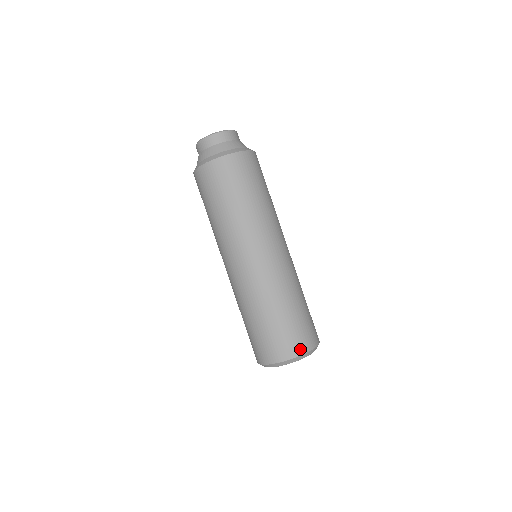
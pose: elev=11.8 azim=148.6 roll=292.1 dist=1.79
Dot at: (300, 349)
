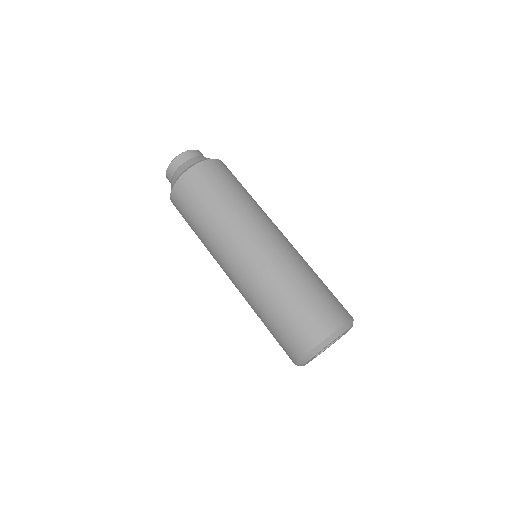
Dot at: (308, 344)
